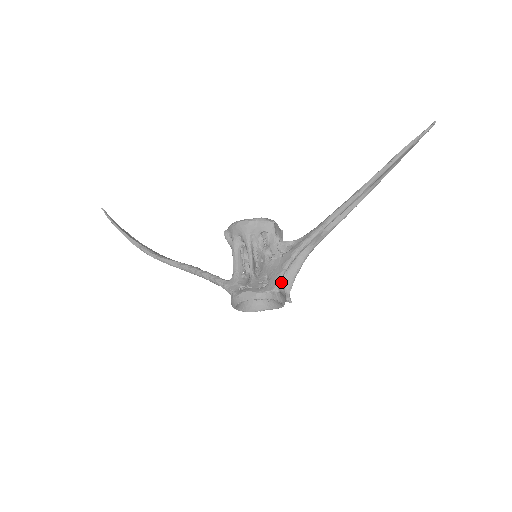
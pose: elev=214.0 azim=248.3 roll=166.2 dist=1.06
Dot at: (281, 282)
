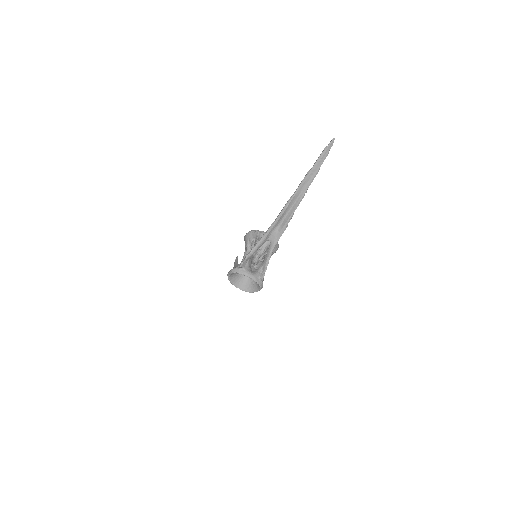
Dot at: (259, 268)
